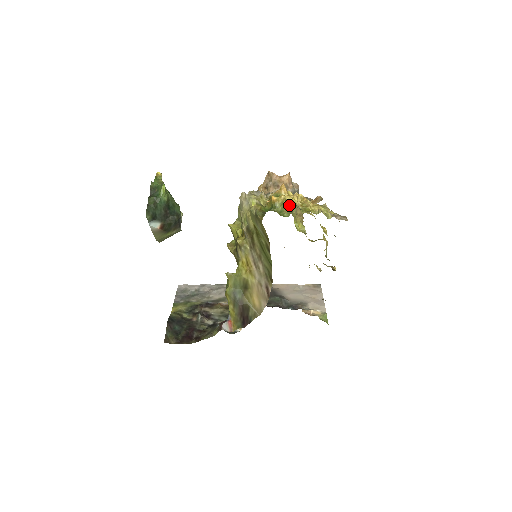
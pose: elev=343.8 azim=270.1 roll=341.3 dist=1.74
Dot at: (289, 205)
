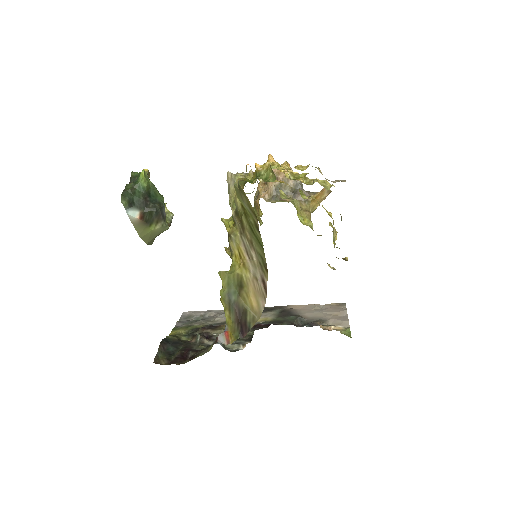
Dot at: (273, 167)
